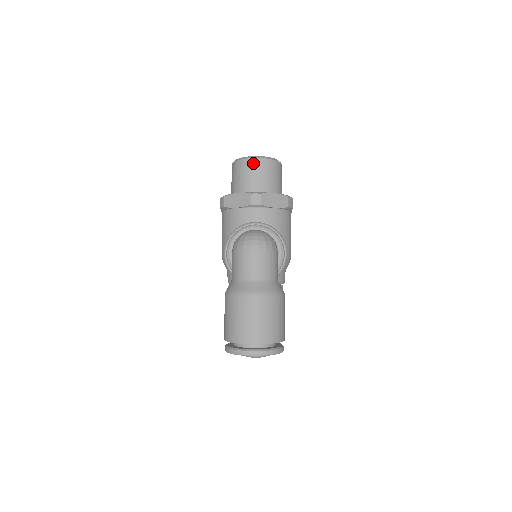
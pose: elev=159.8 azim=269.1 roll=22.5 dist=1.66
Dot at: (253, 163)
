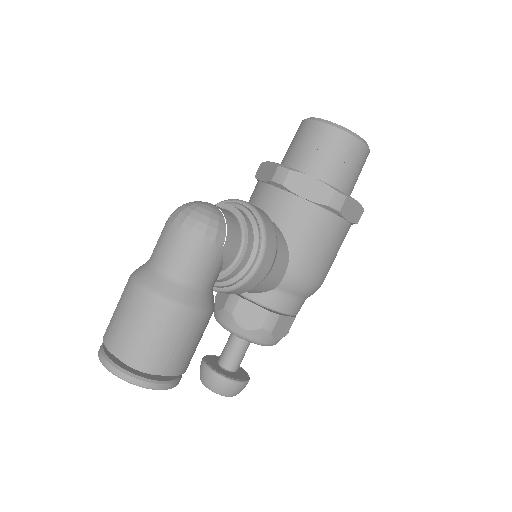
Dot at: (312, 127)
